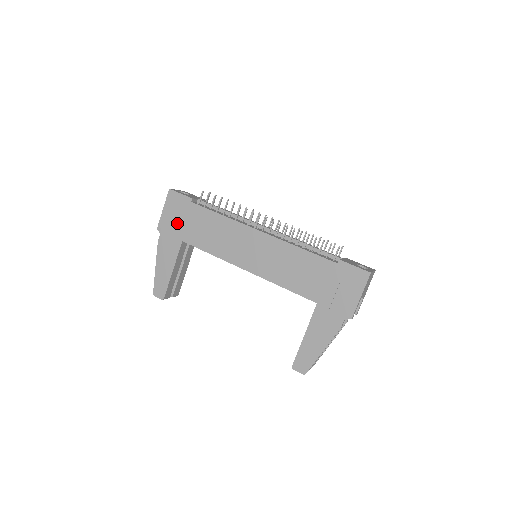
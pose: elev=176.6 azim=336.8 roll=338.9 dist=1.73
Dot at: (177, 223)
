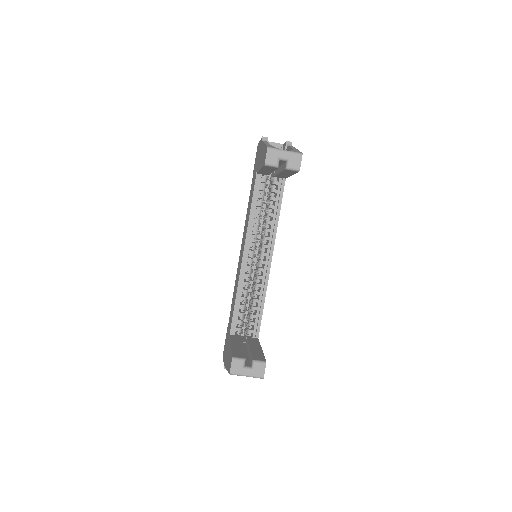
Dot at: occluded
